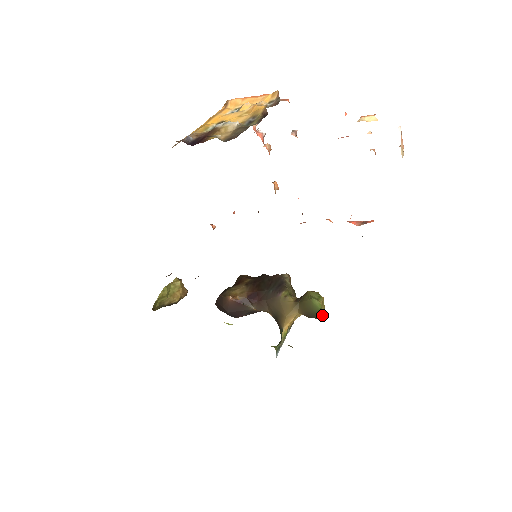
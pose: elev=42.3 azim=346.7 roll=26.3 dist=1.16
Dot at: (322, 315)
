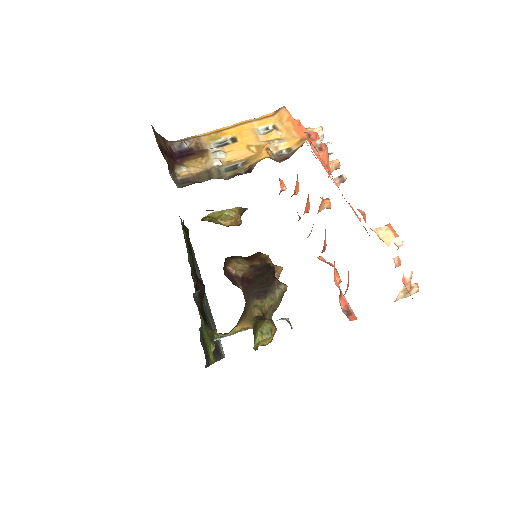
Dot at: (254, 349)
